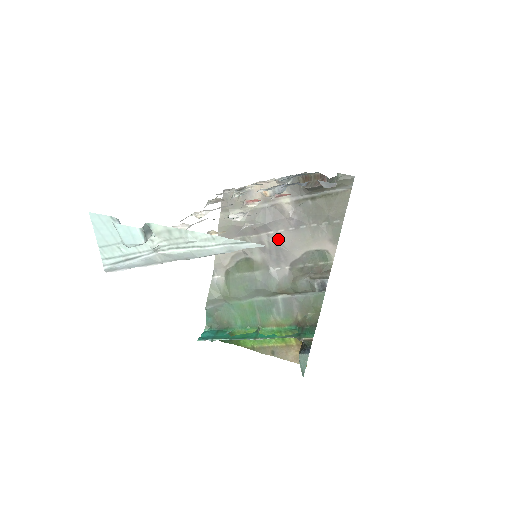
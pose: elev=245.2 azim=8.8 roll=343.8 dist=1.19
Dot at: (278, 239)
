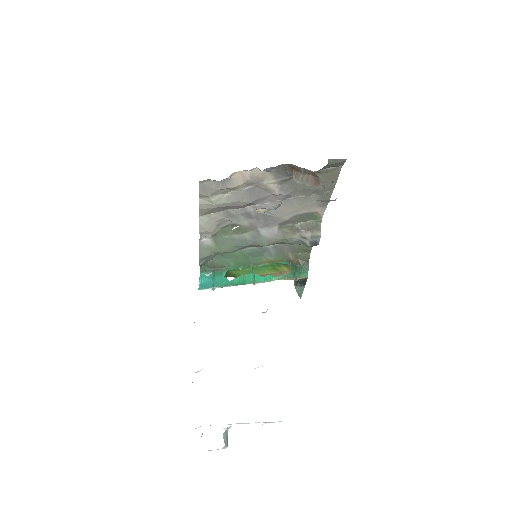
Dot at: occluded
